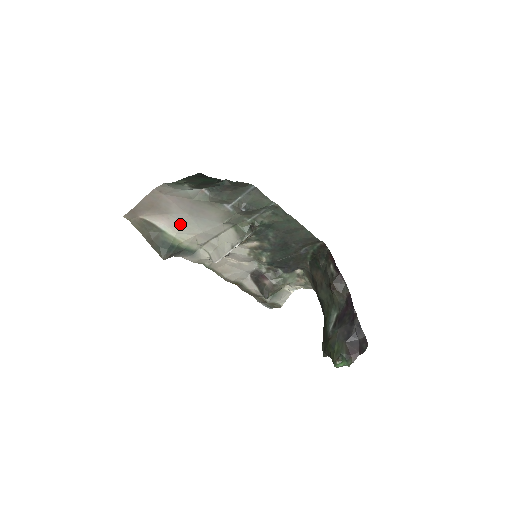
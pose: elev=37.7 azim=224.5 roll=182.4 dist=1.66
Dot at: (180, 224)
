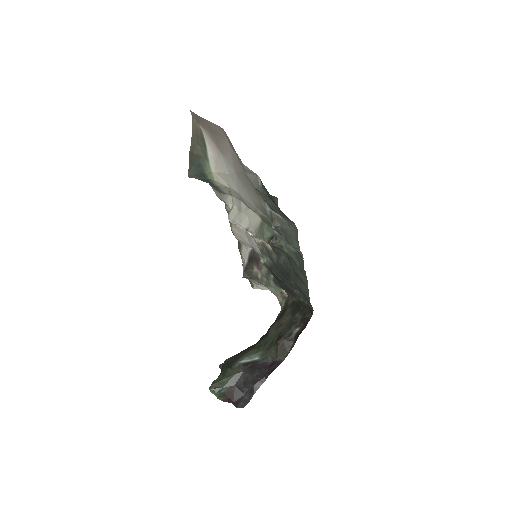
Dot at: (225, 170)
